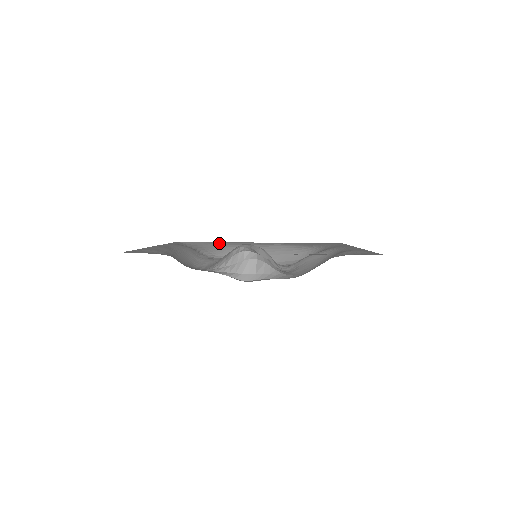
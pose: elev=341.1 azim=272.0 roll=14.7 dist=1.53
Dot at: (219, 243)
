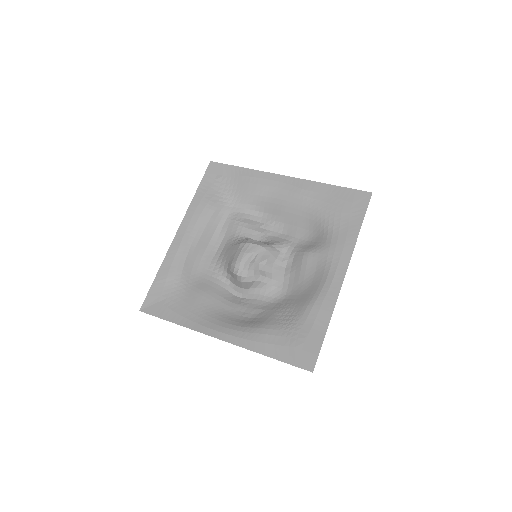
Dot at: (246, 176)
